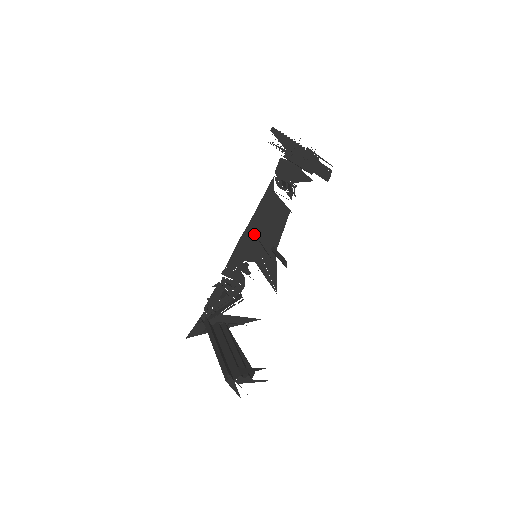
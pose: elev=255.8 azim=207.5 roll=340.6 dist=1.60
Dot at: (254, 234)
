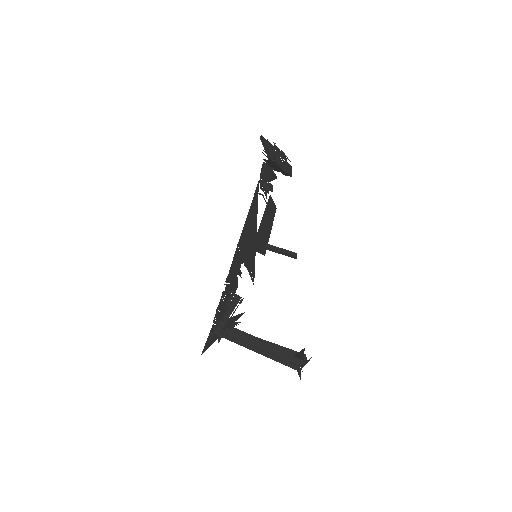
Dot at: (249, 236)
